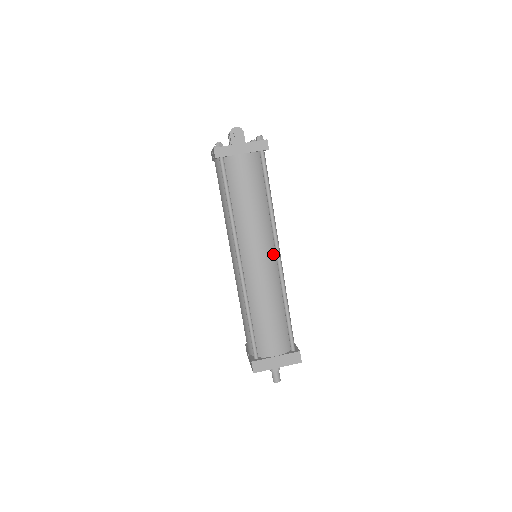
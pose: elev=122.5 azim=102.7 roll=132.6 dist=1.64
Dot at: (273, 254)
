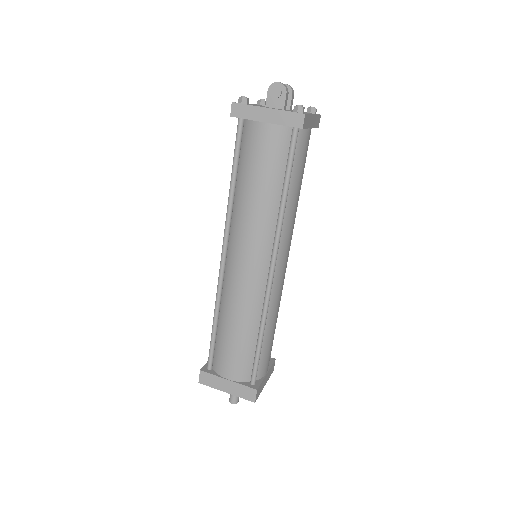
Dot at: (266, 265)
